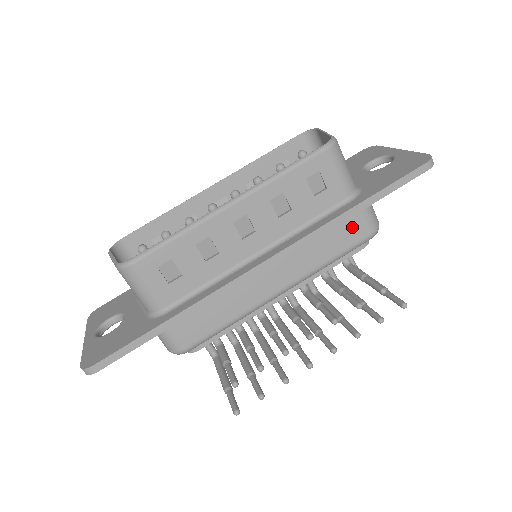
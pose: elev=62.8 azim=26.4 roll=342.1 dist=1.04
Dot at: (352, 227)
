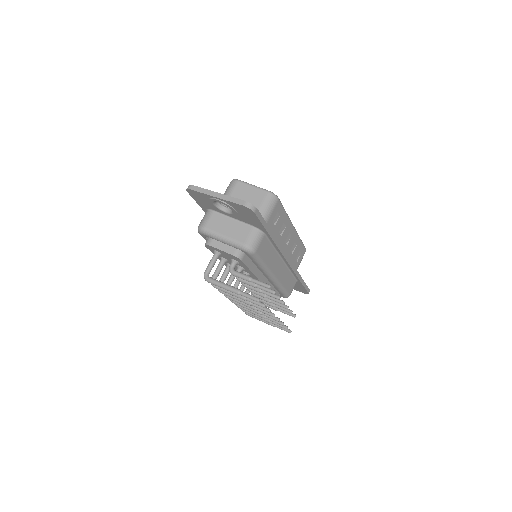
Dot at: (292, 284)
